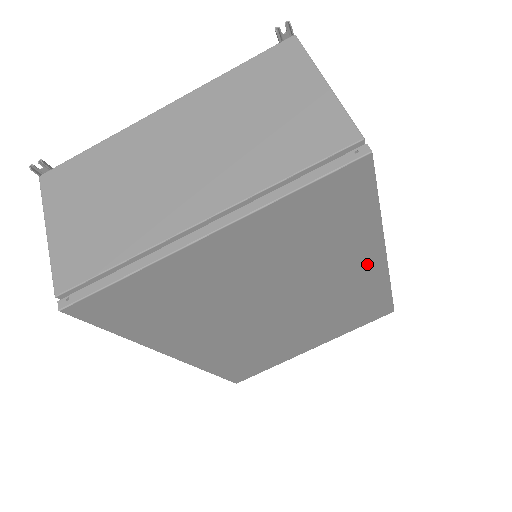
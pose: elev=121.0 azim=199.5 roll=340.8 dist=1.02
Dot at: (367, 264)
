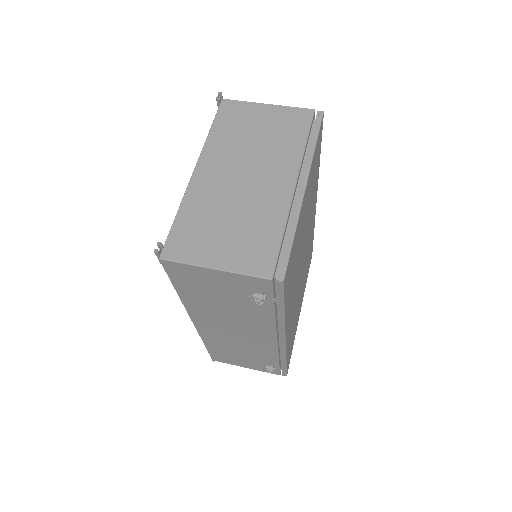
Dot at: occluded
